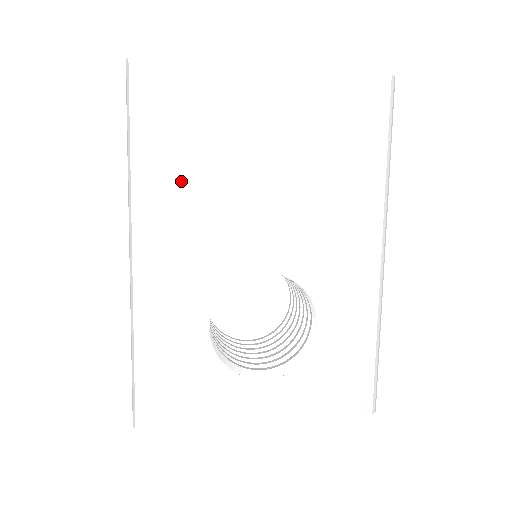
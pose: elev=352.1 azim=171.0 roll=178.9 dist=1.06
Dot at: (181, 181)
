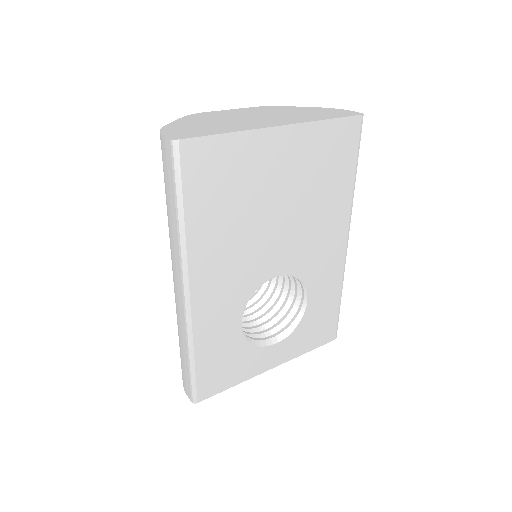
Dot at: (220, 230)
